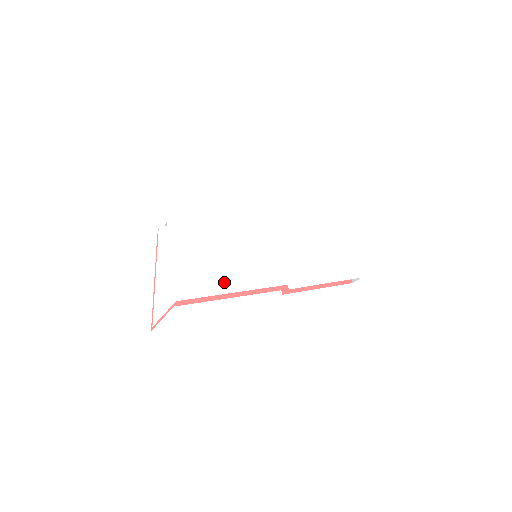
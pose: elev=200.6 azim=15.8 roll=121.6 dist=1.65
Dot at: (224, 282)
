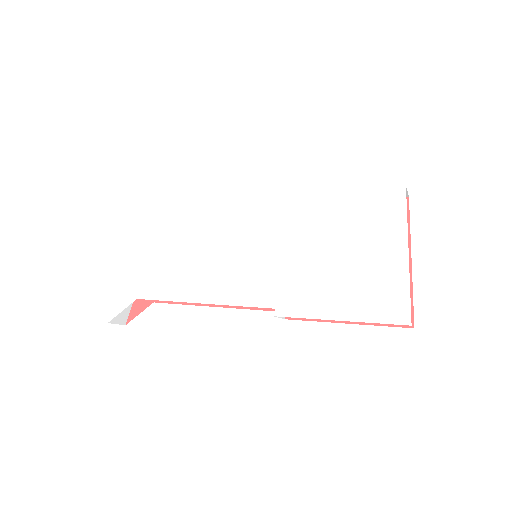
Dot at: (194, 286)
